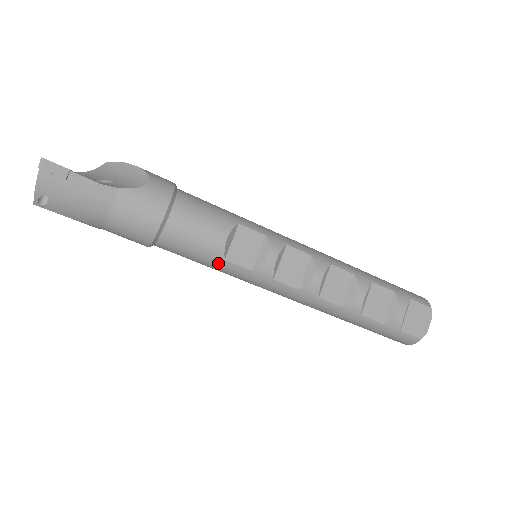
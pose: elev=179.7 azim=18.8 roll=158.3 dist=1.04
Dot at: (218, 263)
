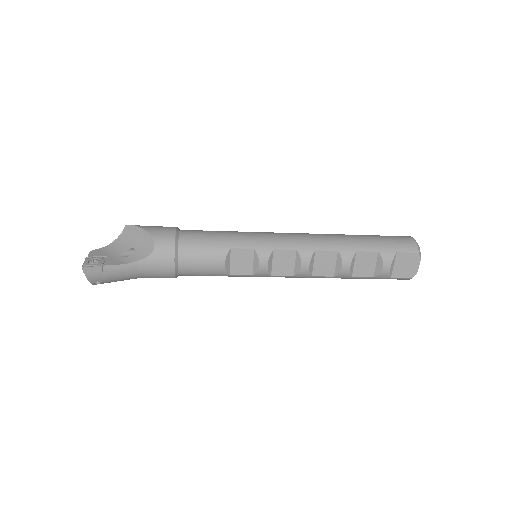
Dot at: occluded
